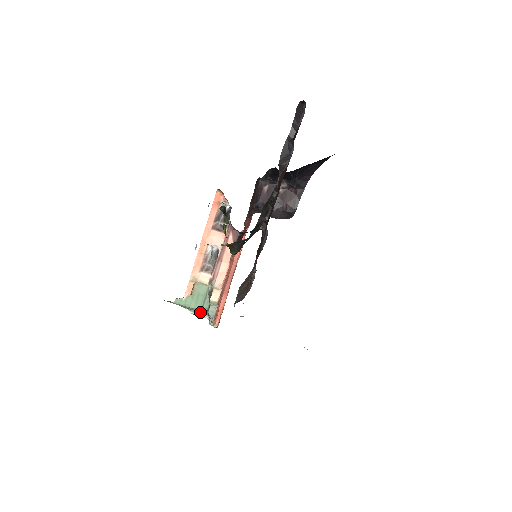
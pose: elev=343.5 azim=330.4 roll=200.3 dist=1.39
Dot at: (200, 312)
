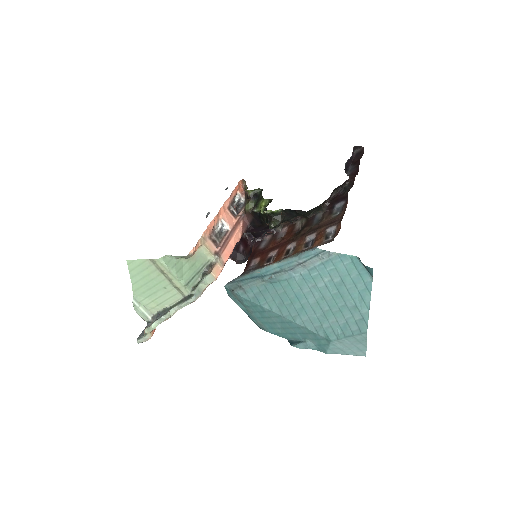
Dot at: (149, 303)
